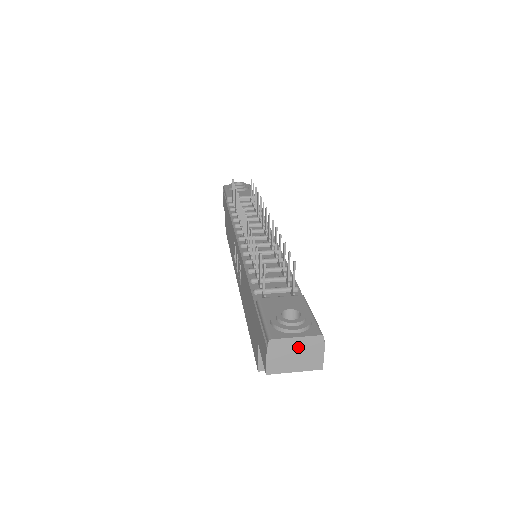
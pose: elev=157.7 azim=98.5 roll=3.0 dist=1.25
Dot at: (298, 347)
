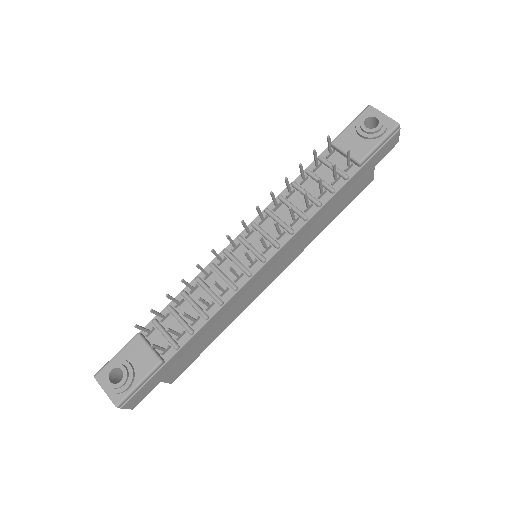
Dot at: occluded
